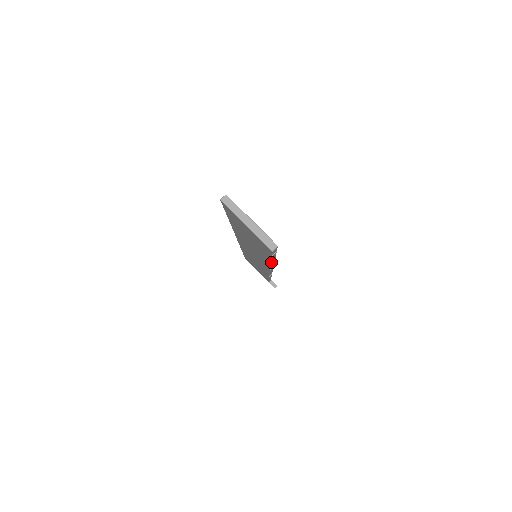
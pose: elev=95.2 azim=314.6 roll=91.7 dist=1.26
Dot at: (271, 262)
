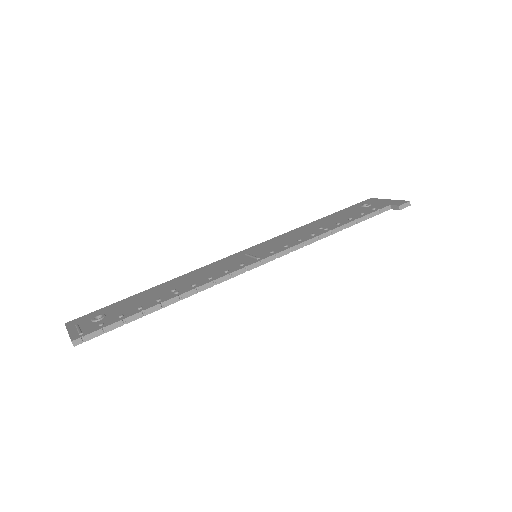
Dot at: (164, 306)
